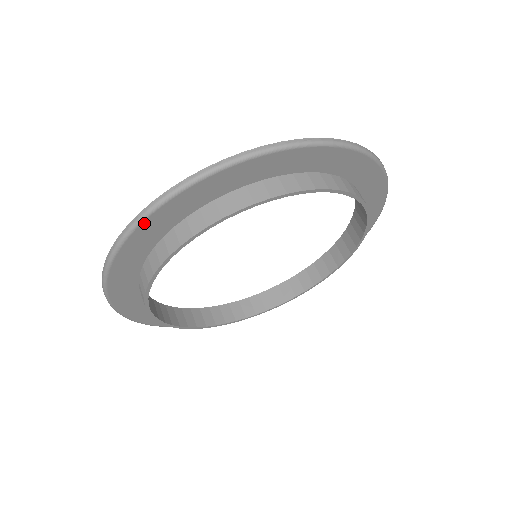
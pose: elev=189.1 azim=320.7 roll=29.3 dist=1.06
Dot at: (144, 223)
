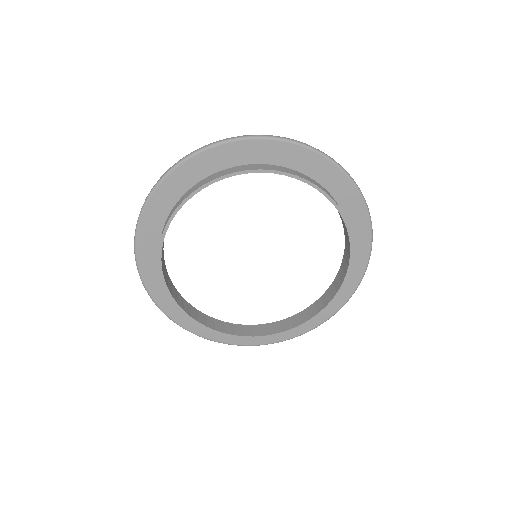
Dot at: (240, 142)
